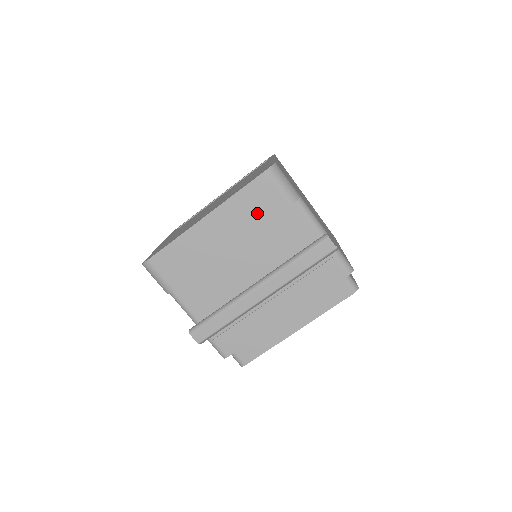
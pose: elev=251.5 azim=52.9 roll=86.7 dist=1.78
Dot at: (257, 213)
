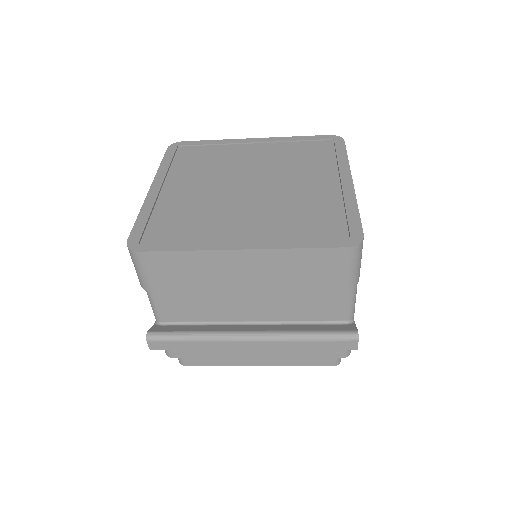
Dot at: (304, 277)
